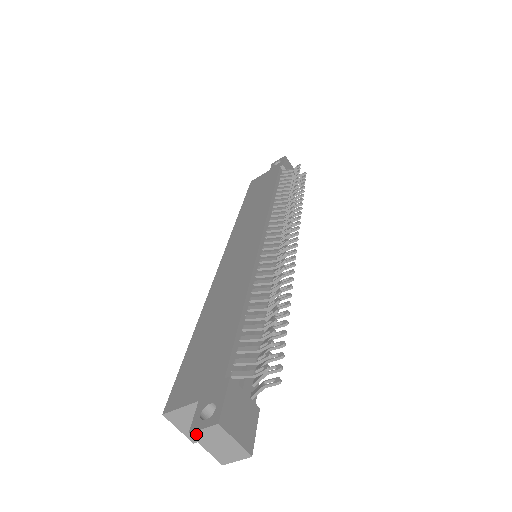
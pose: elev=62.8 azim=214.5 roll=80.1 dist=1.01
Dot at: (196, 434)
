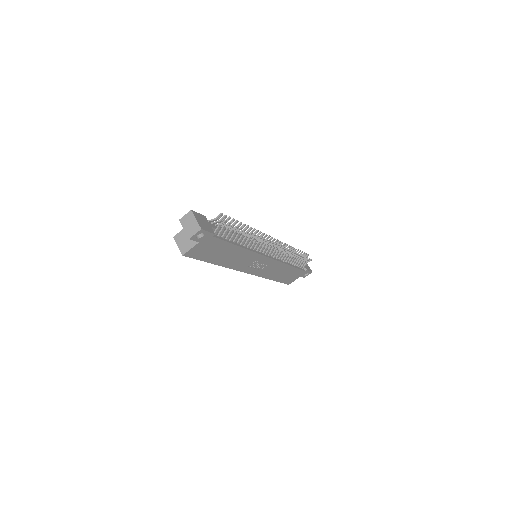
Dot at: (182, 219)
